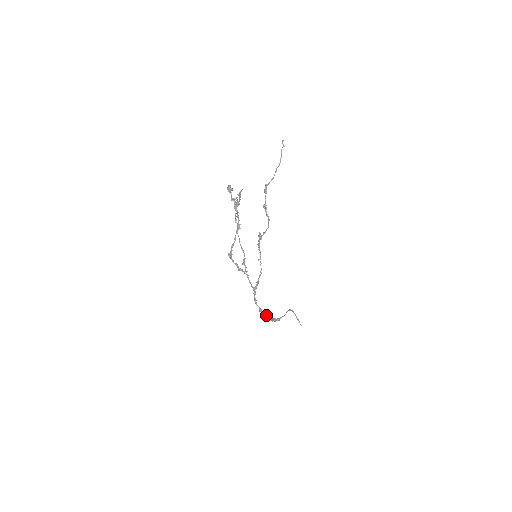
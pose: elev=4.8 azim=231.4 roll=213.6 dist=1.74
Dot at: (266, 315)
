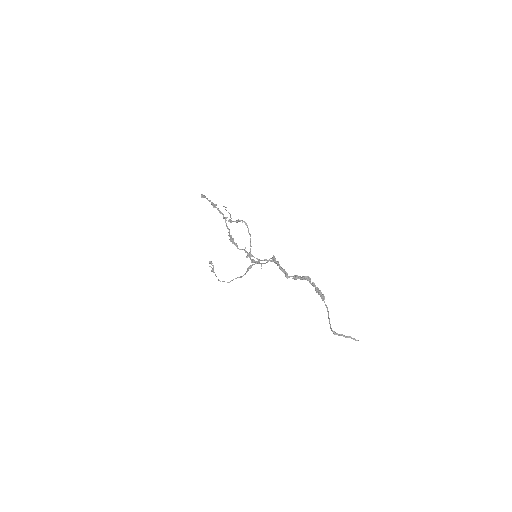
Dot at: (305, 278)
